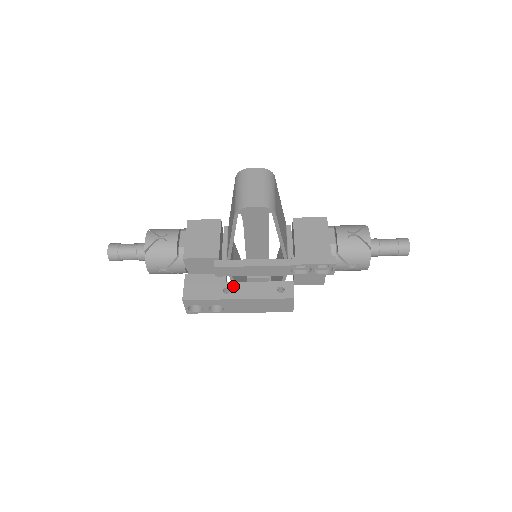
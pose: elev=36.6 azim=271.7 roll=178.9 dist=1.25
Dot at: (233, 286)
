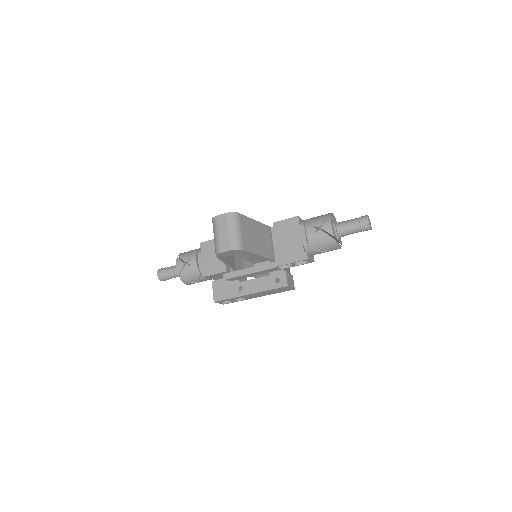
Dot at: (245, 284)
